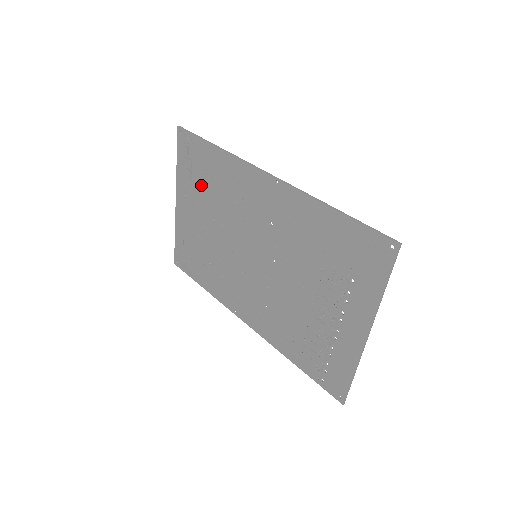
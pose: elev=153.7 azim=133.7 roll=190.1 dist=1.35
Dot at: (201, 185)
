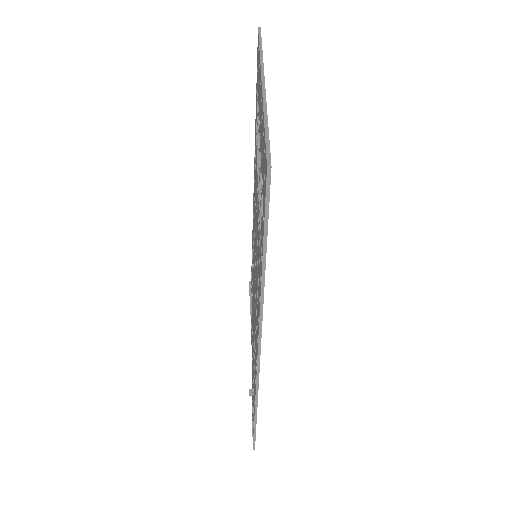
Dot at: occluded
